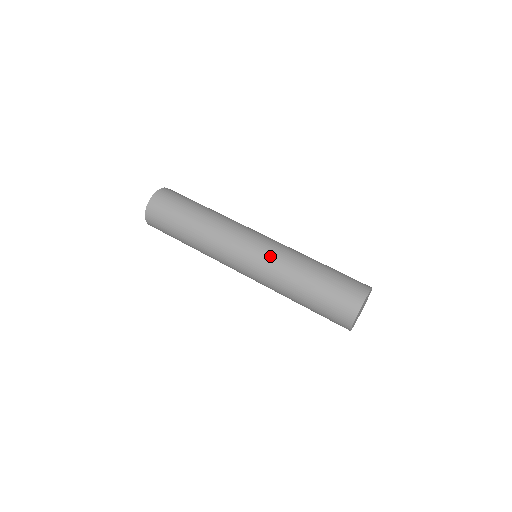
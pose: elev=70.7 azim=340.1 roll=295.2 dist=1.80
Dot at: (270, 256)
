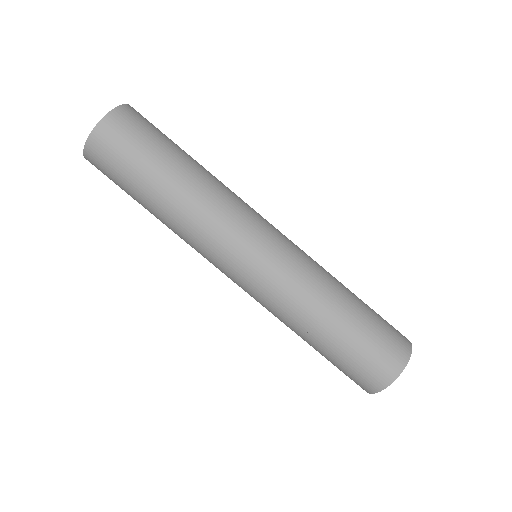
Dot at: (268, 293)
